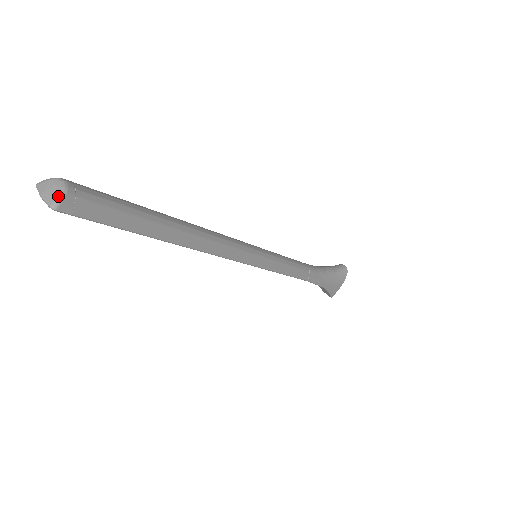
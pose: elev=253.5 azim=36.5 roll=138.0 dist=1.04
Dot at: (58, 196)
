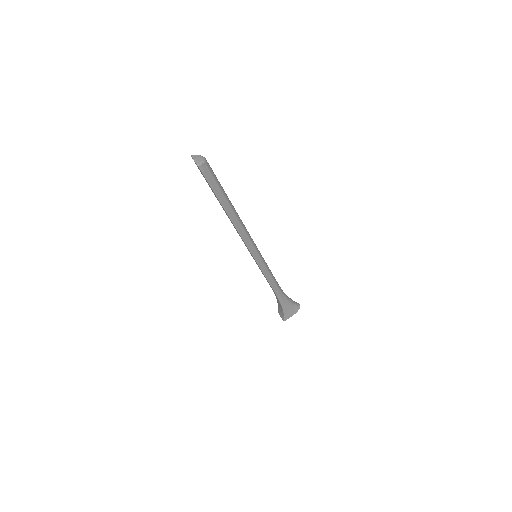
Dot at: (202, 162)
